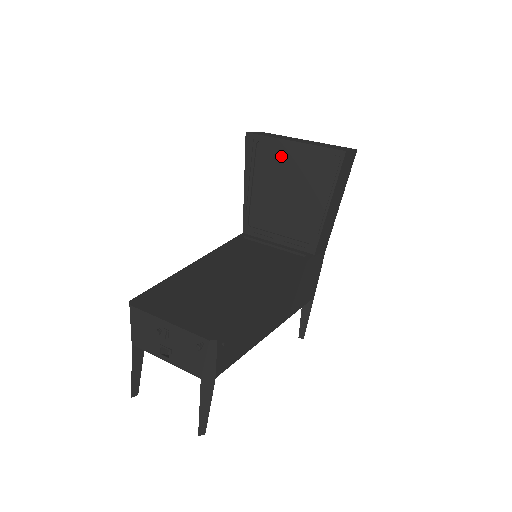
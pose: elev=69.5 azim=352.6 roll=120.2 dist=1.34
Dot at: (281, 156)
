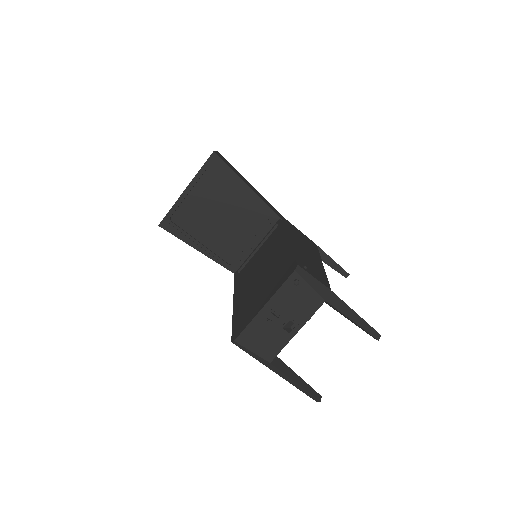
Dot at: (191, 206)
